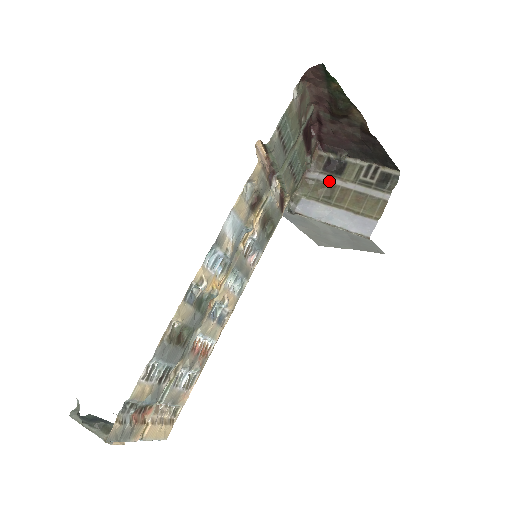
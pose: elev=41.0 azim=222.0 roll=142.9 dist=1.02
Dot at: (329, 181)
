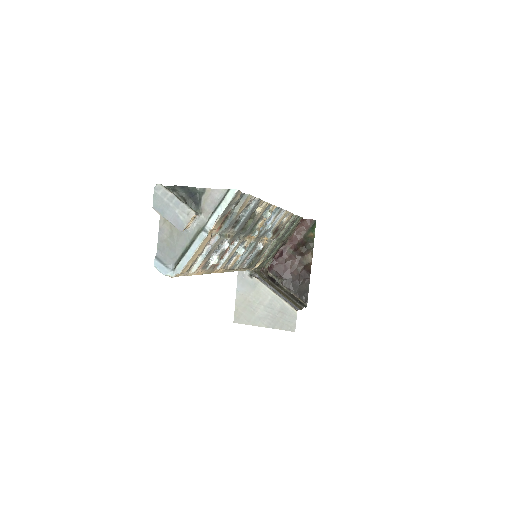
Dot at: (272, 282)
